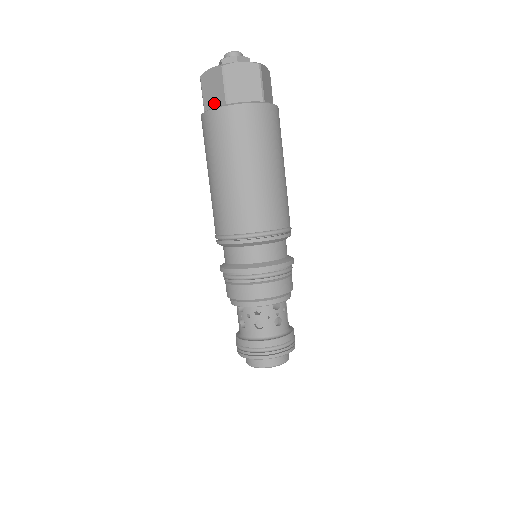
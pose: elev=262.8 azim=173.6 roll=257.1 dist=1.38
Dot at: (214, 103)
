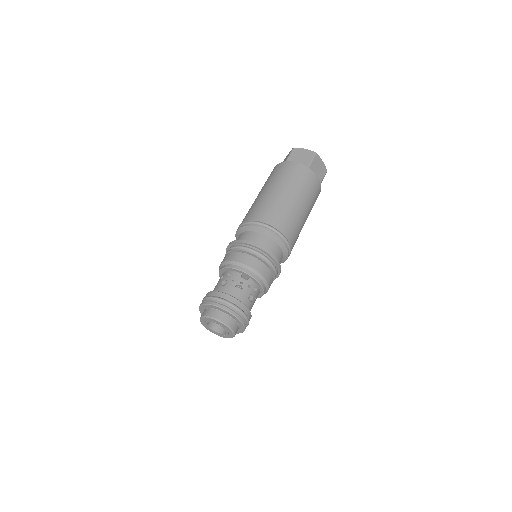
Dot at: occluded
